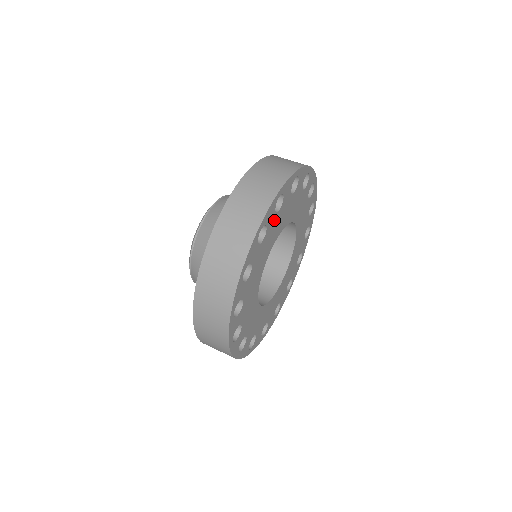
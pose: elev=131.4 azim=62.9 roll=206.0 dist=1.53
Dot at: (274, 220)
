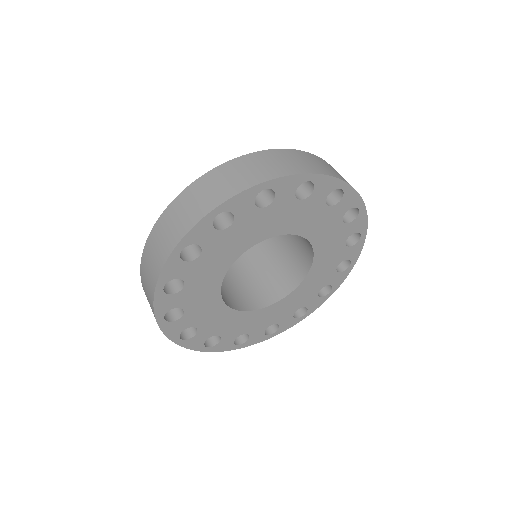
Dot at: (196, 265)
